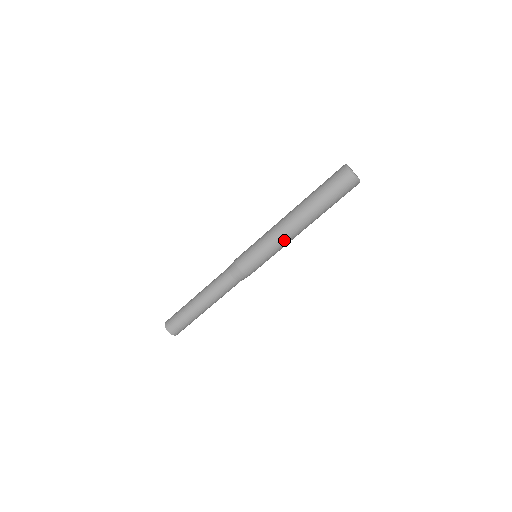
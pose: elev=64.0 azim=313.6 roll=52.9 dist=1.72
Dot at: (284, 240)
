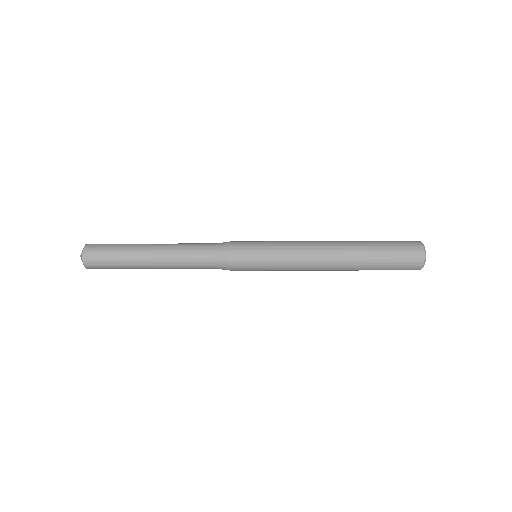
Dot at: (303, 265)
